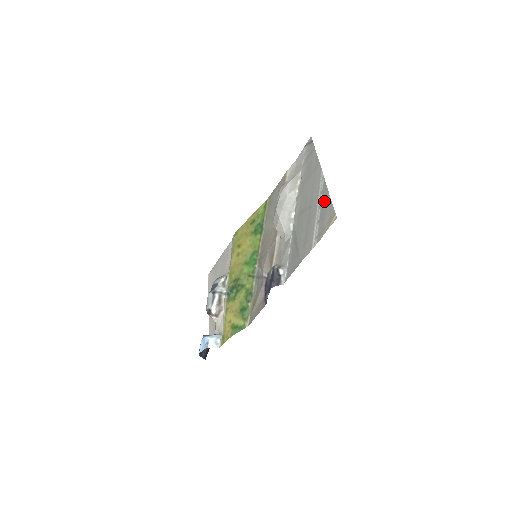
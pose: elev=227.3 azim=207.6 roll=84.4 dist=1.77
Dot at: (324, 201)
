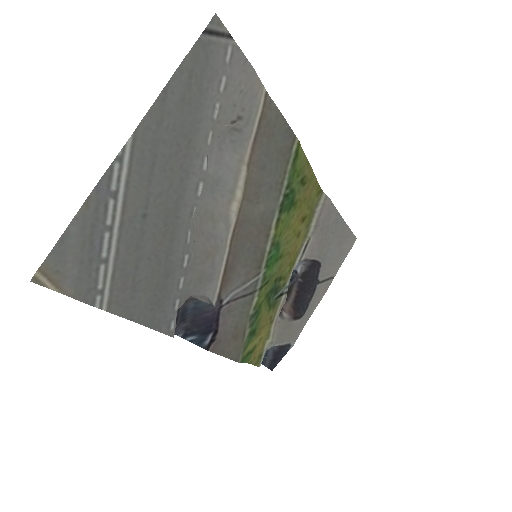
Dot at: (93, 221)
